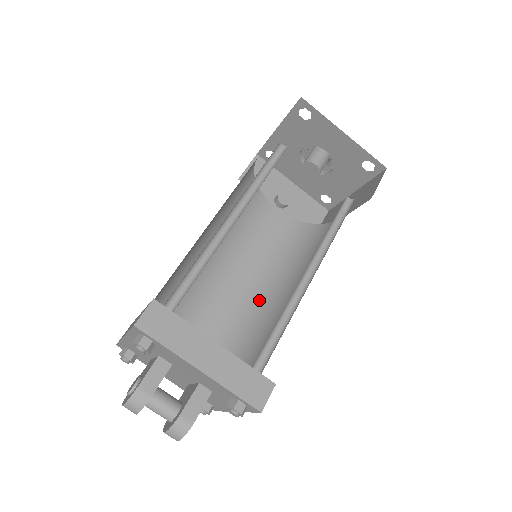
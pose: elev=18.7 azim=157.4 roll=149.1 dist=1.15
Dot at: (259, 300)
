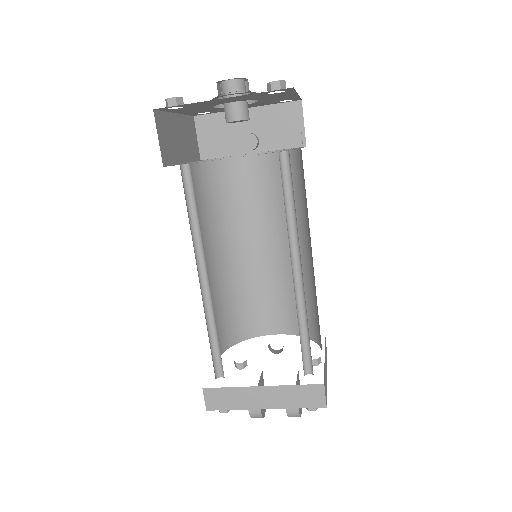
Dot at: occluded
